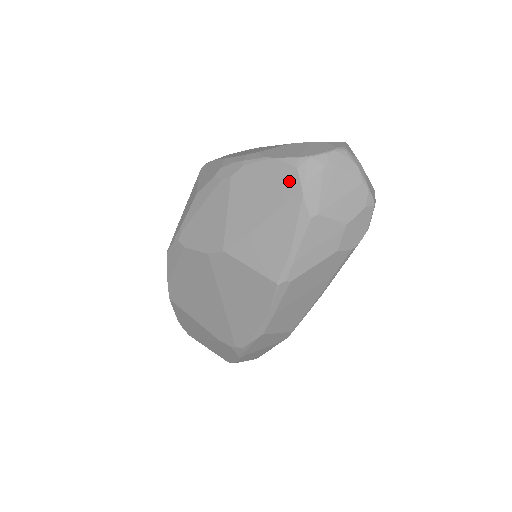
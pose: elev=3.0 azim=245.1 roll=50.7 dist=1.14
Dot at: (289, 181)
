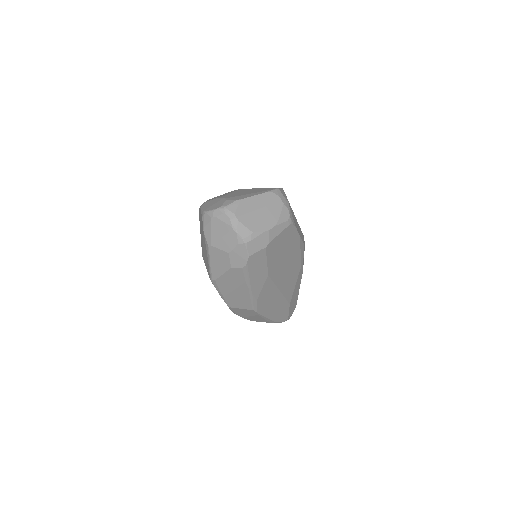
Dot at: (202, 224)
